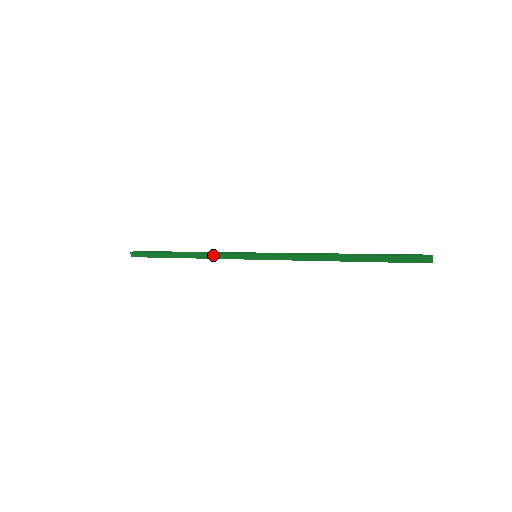
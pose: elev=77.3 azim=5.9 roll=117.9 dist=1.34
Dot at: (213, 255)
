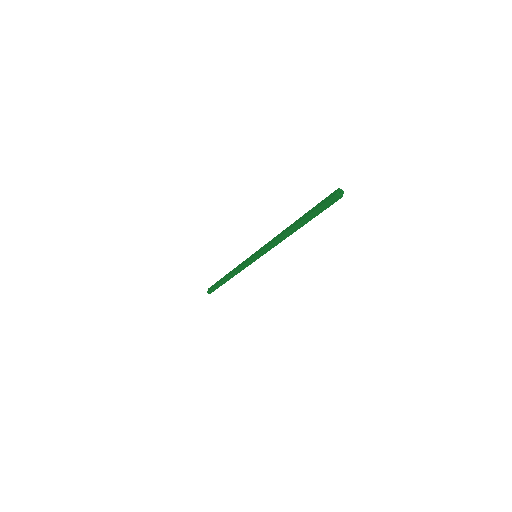
Dot at: (237, 270)
